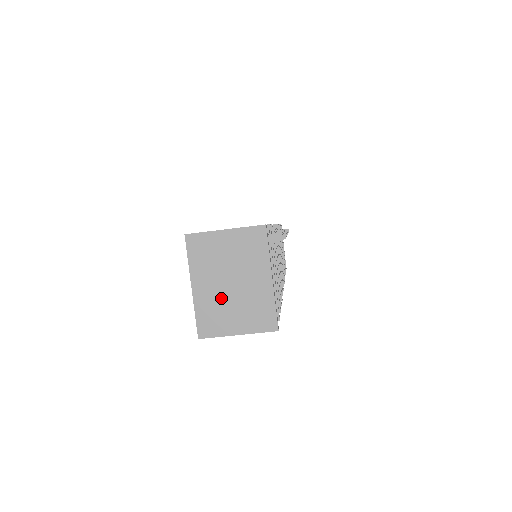
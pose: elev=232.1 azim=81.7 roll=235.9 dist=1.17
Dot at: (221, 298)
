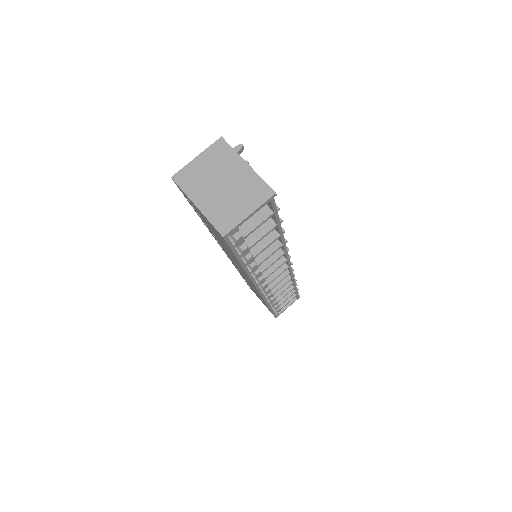
Dot at: (221, 199)
